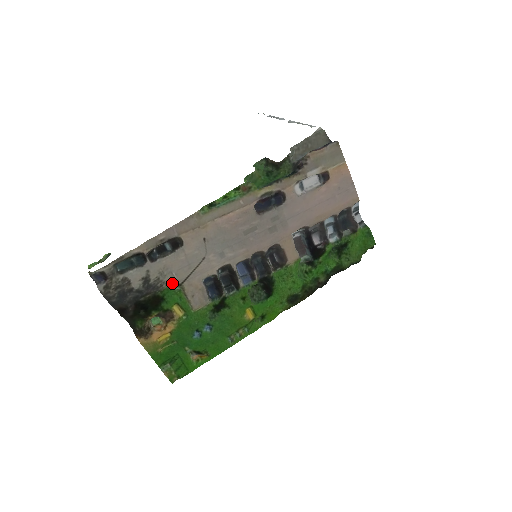
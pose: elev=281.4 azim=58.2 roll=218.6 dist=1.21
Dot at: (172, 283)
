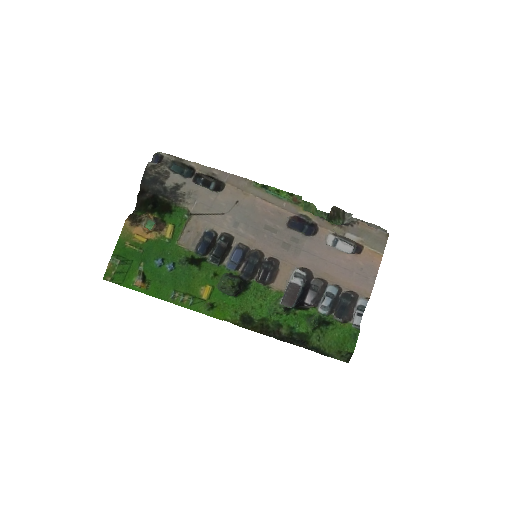
Dot at: (188, 208)
